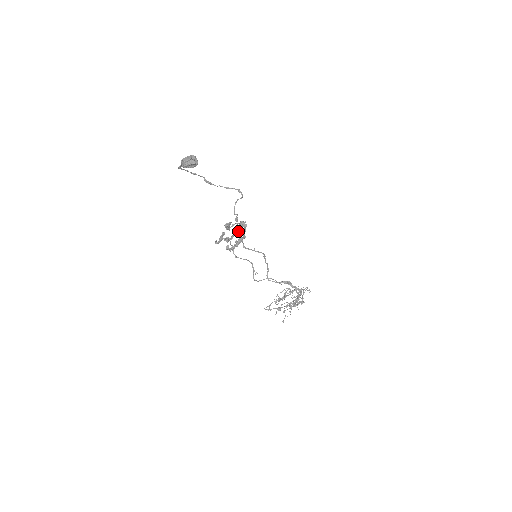
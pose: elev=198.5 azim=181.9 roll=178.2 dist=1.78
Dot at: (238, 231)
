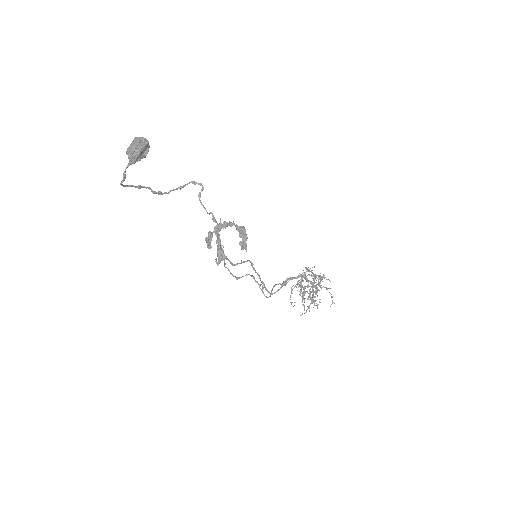
Dot at: occluded
